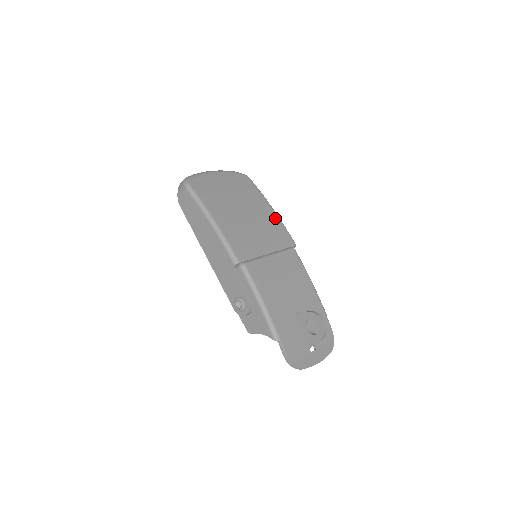
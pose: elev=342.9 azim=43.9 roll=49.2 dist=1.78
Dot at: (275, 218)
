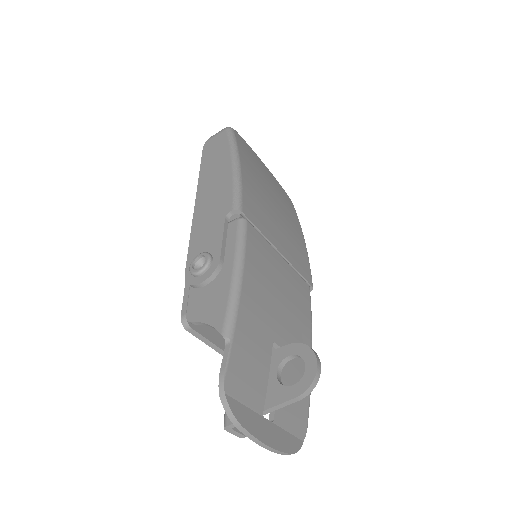
Dot at: (303, 245)
